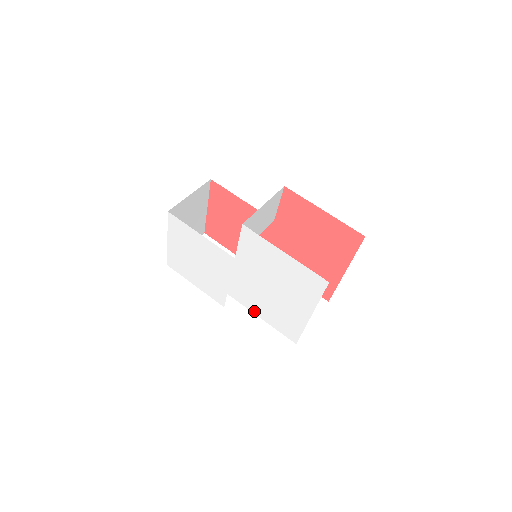
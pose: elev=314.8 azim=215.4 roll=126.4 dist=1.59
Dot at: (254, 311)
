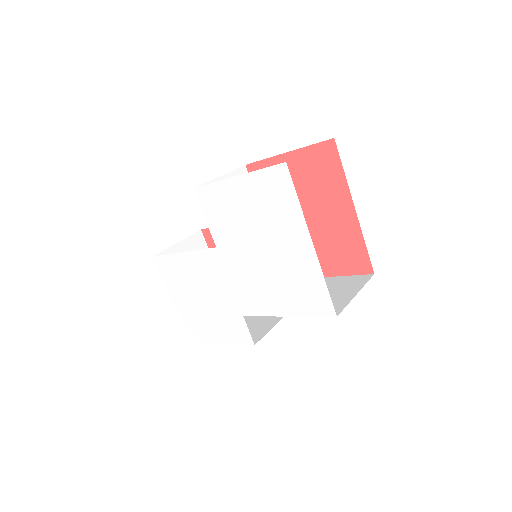
Dot at: (275, 312)
